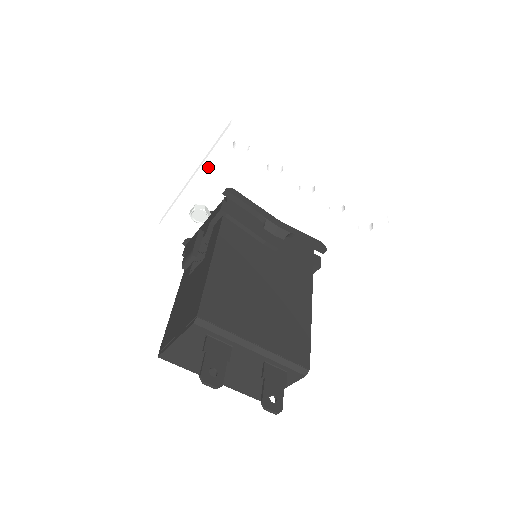
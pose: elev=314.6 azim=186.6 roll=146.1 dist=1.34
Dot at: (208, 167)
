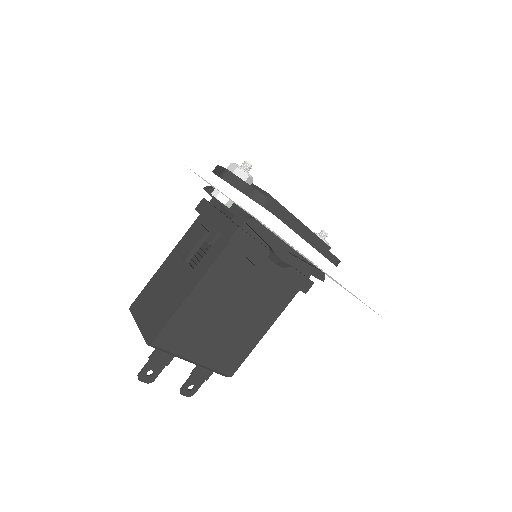
Dot at: occluded
